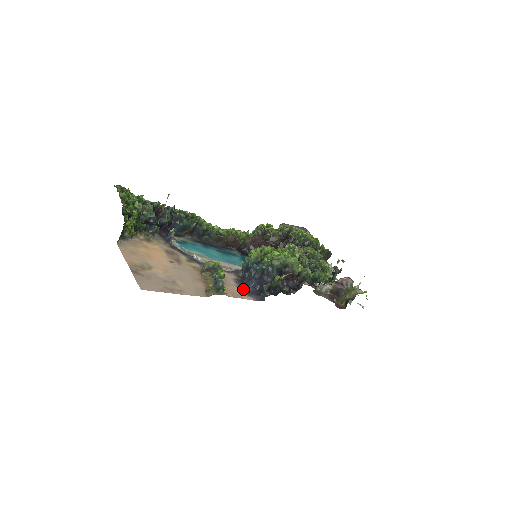
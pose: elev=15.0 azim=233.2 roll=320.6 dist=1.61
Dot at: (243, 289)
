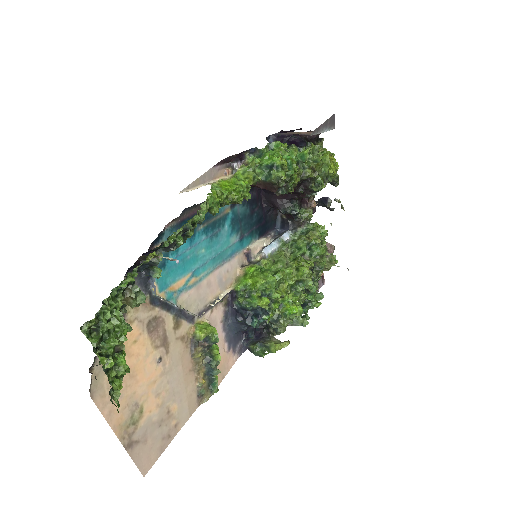
Dot at: (230, 341)
